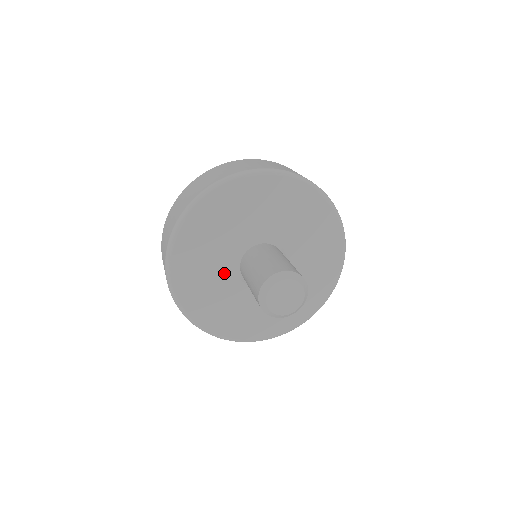
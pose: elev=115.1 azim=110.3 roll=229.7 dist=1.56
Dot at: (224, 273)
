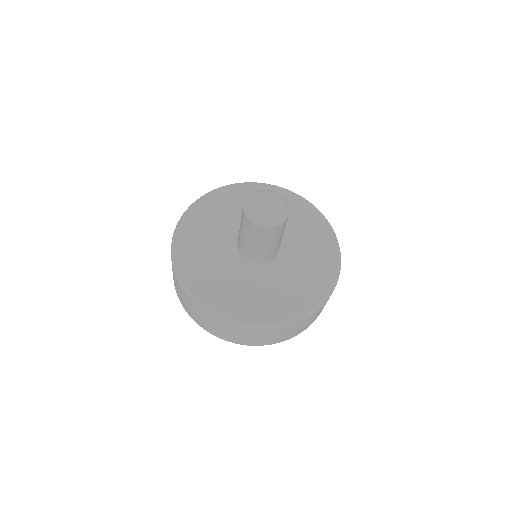
Dot at: (226, 258)
